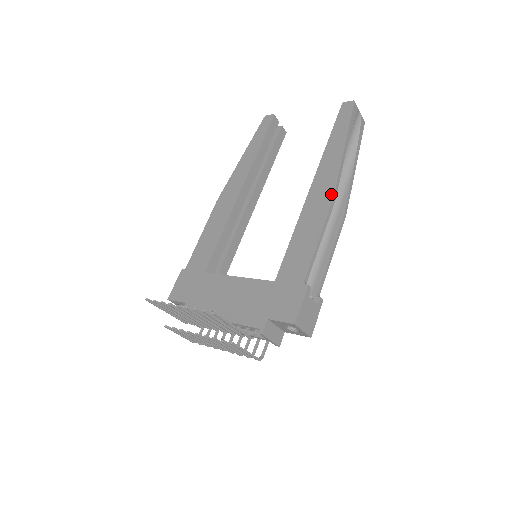
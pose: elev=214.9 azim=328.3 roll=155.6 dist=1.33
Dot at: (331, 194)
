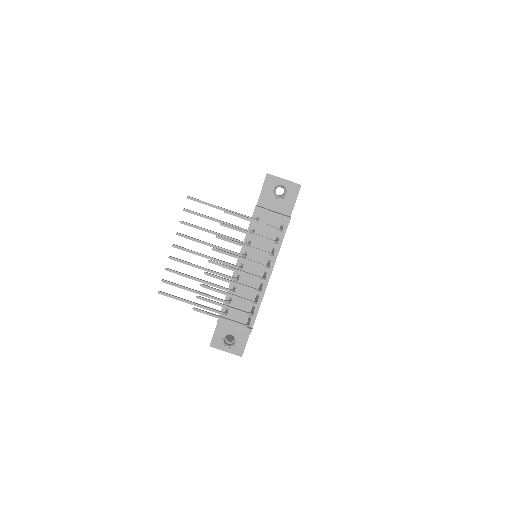
Dot at: occluded
